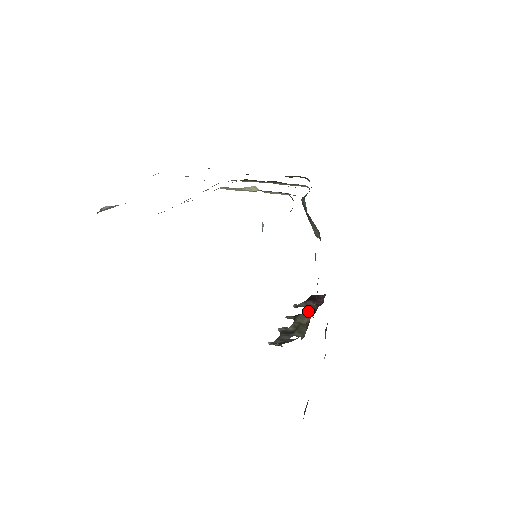
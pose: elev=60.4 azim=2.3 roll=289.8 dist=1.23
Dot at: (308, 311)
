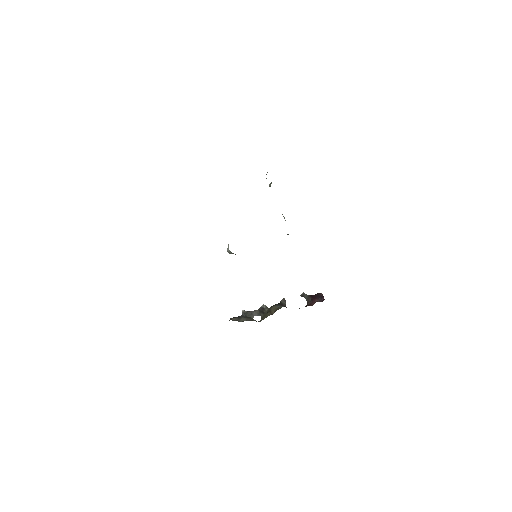
Dot at: (279, 307)
